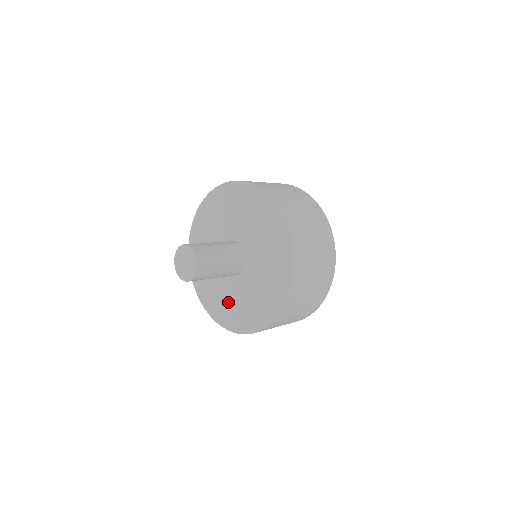
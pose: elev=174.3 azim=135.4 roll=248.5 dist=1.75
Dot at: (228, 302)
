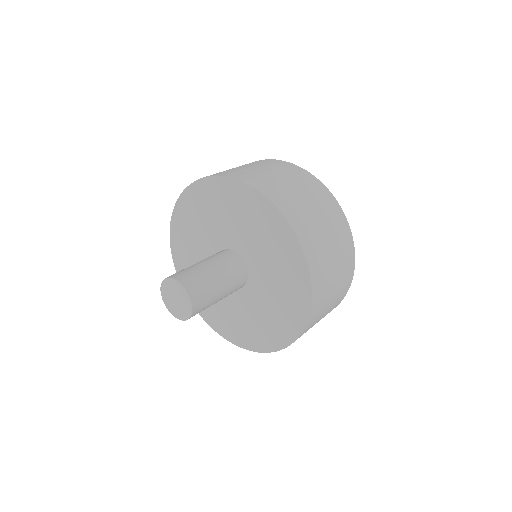
Dot at: (230, 315)
